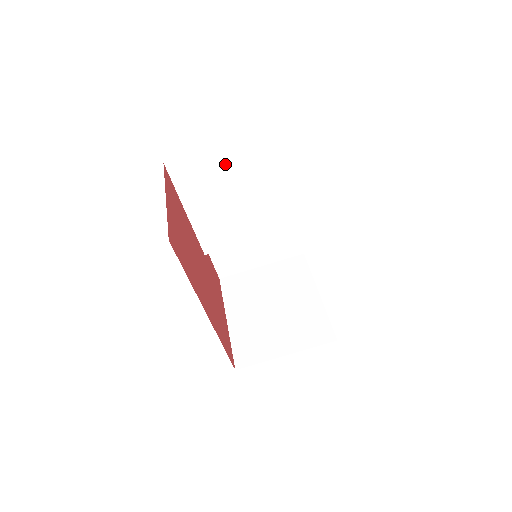
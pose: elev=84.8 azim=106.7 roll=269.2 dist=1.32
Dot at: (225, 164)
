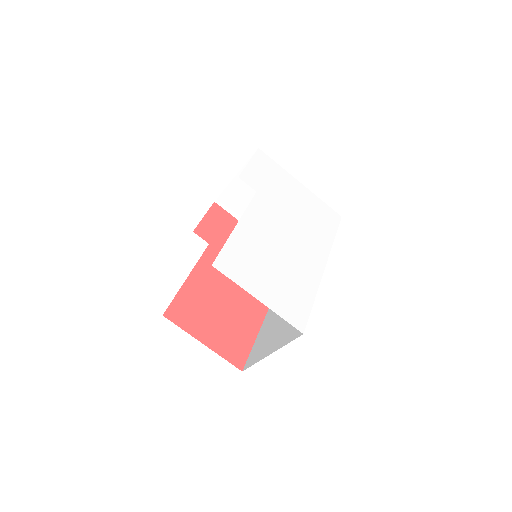
Dot at: occluded
